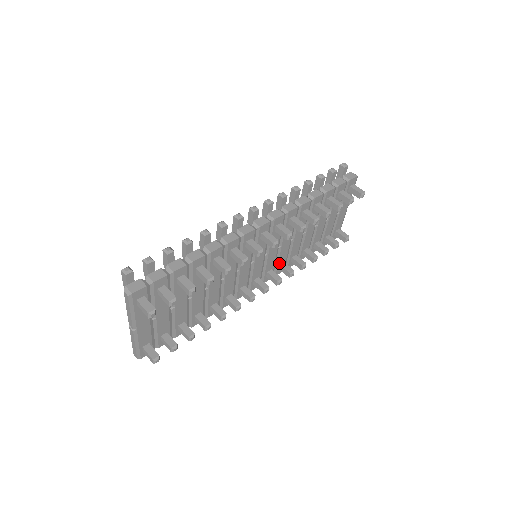
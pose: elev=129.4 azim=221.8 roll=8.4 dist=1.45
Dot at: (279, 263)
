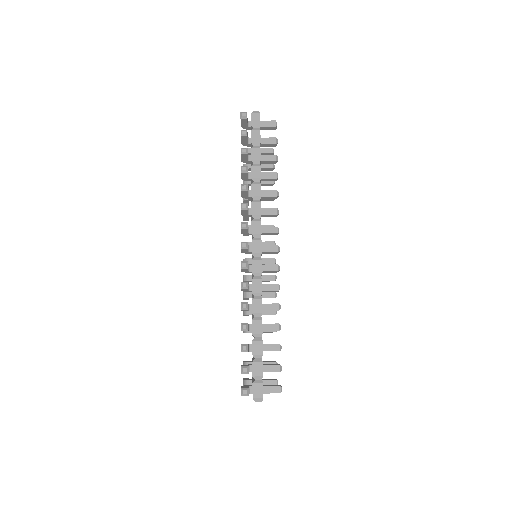
Dot at: occluded
